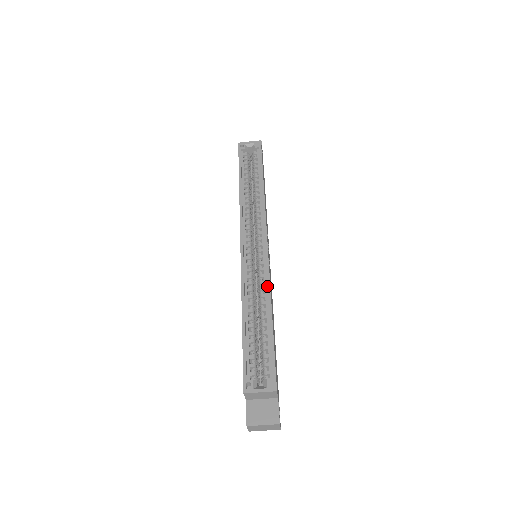
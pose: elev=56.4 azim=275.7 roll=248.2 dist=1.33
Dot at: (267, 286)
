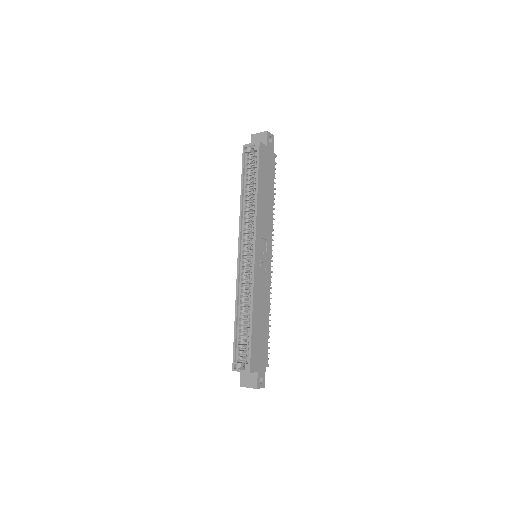
Dot at: (251, 293)
